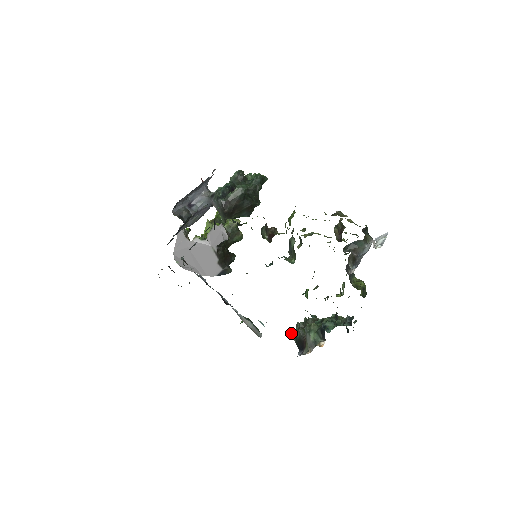
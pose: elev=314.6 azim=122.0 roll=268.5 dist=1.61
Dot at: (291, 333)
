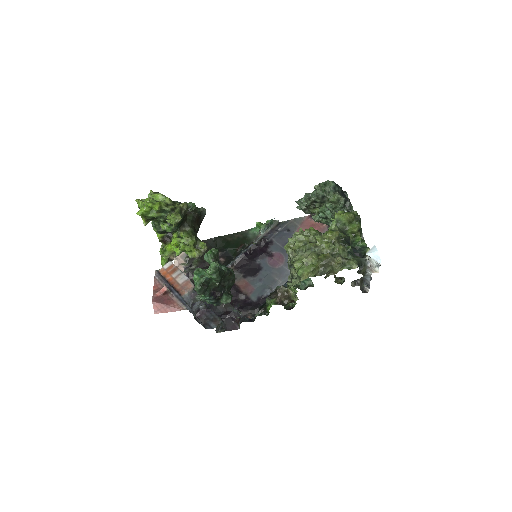
Dot at: (297, 208)
